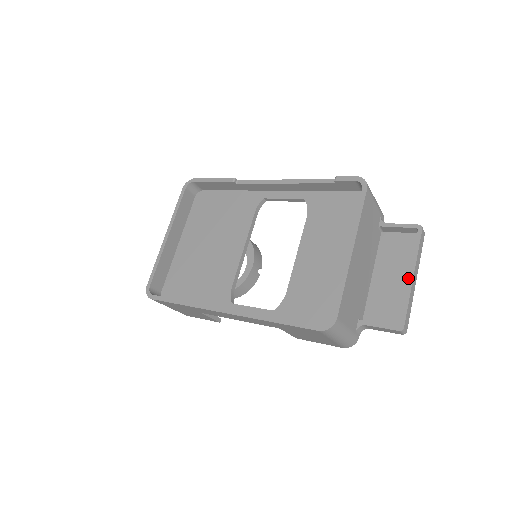
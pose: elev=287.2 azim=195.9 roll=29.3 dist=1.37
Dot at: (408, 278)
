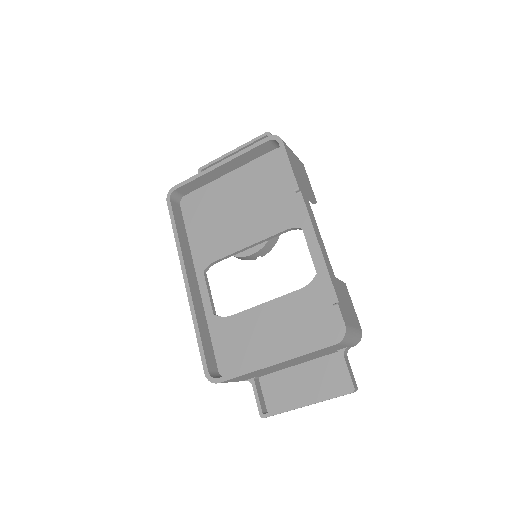
Dot at: (309, 397)
